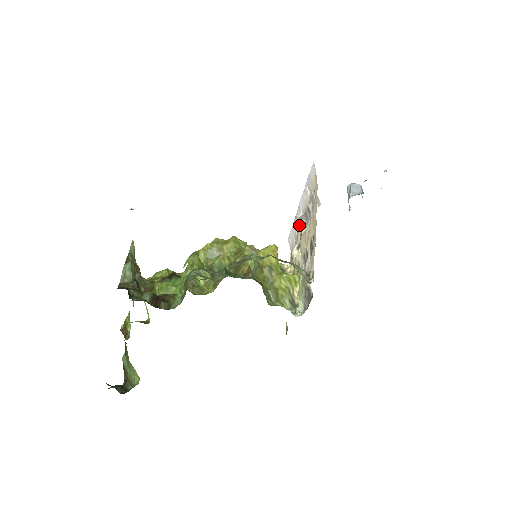
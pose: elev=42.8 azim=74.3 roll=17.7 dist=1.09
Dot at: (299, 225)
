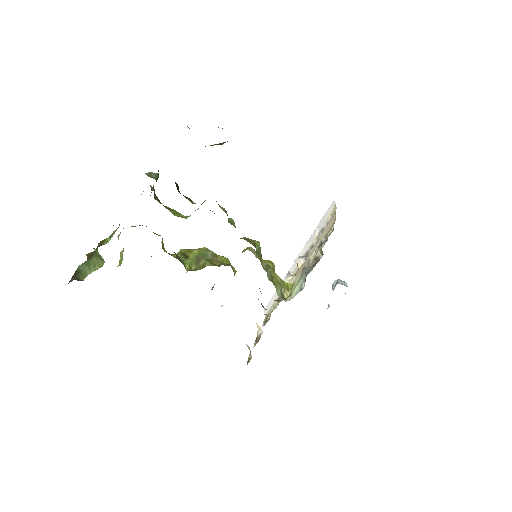
Dot at: (297, 262)
